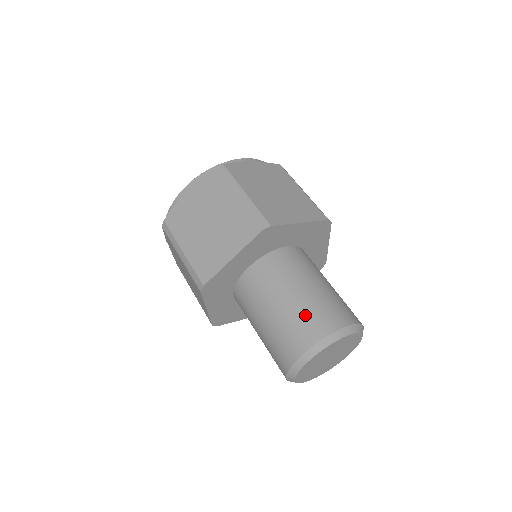
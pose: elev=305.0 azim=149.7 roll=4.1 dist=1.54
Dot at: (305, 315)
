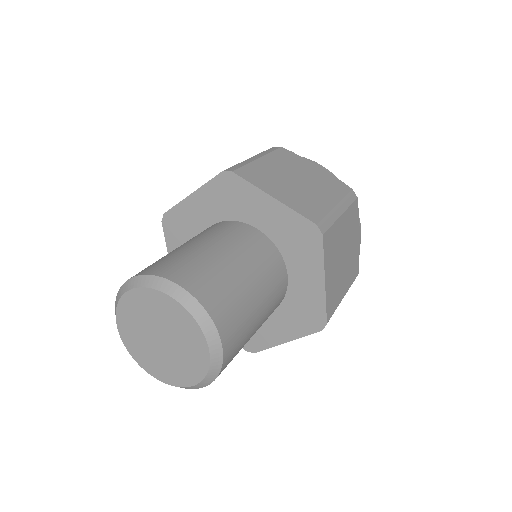
Dot at: (226, 286)
